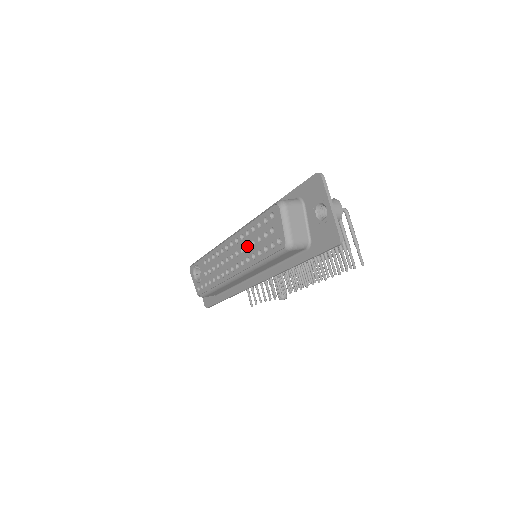
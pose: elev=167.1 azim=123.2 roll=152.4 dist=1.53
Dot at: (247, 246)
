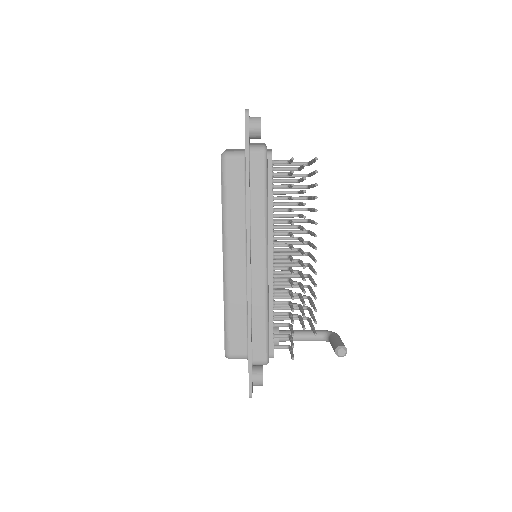
Dot at: occluded
